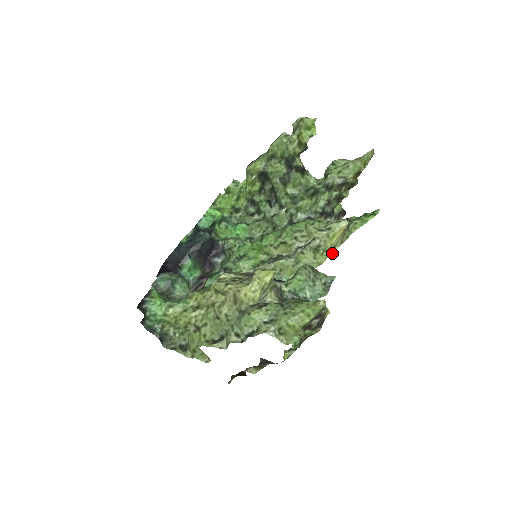
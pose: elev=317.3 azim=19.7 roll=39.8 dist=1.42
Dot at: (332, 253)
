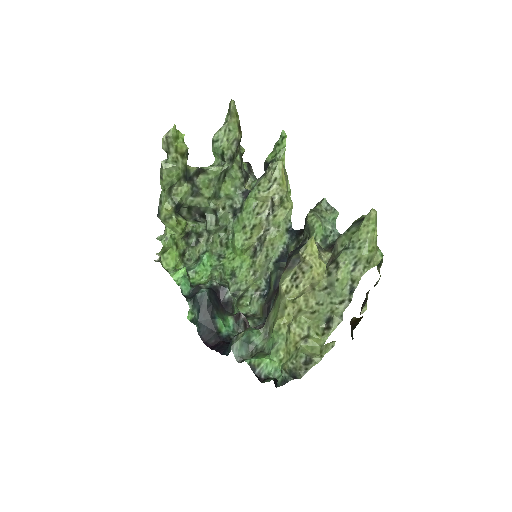
Dot at: (290, 192)
